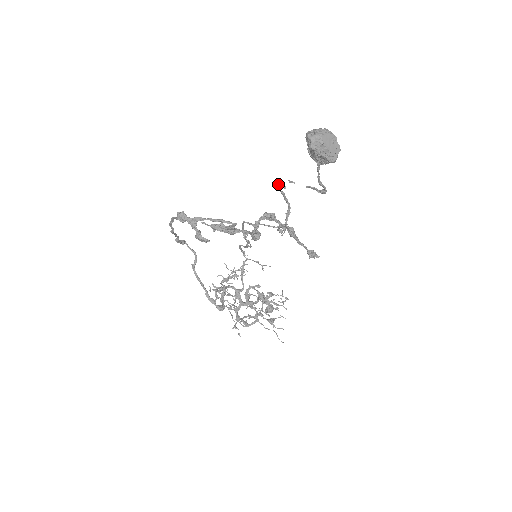
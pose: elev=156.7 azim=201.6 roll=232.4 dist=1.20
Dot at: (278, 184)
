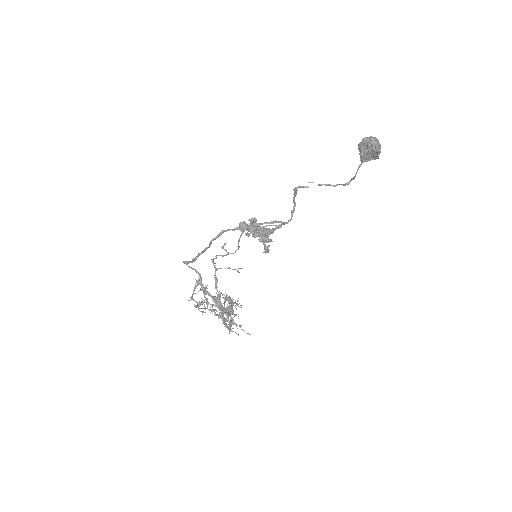
Dot at: (299, 186)
